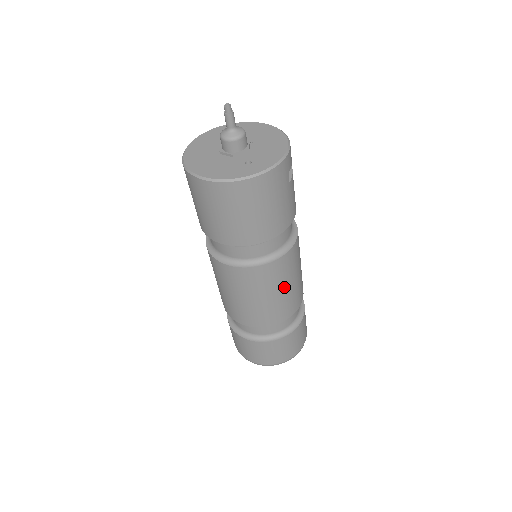
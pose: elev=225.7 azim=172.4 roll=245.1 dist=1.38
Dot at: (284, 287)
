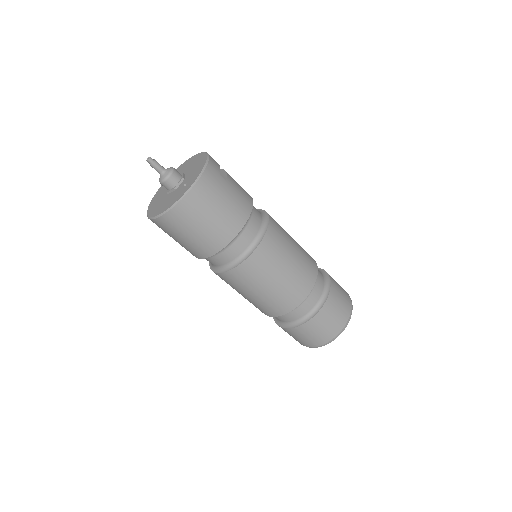
Dot at: (286, 262)
